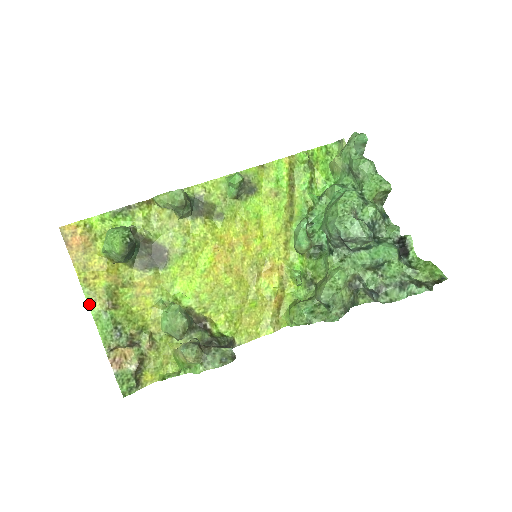
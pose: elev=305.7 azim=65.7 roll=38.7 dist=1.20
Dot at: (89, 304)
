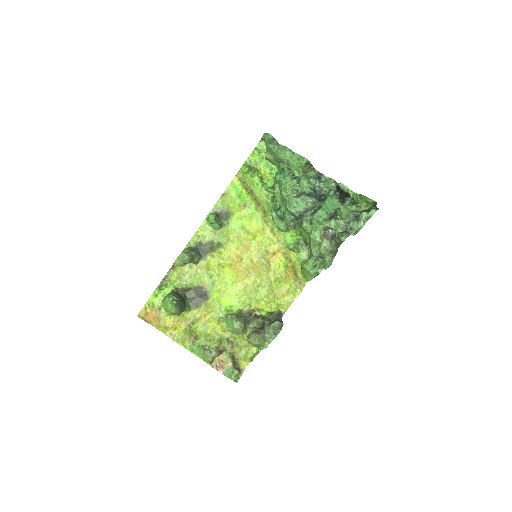
Dot at: (182, 345)
